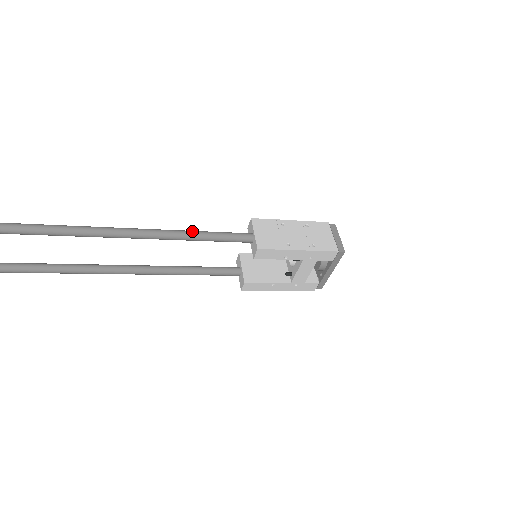
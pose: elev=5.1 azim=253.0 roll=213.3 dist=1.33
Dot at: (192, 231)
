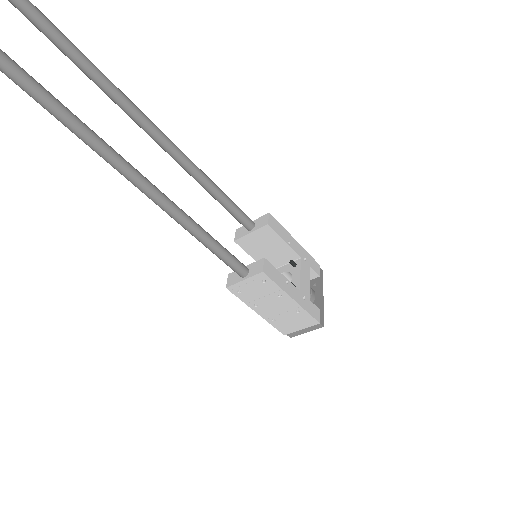
Dot at: occluded
